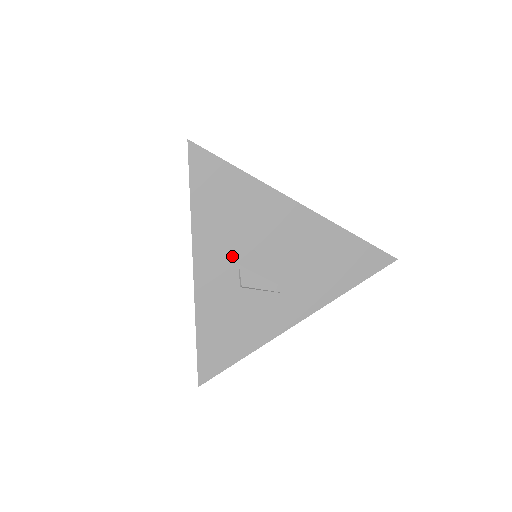
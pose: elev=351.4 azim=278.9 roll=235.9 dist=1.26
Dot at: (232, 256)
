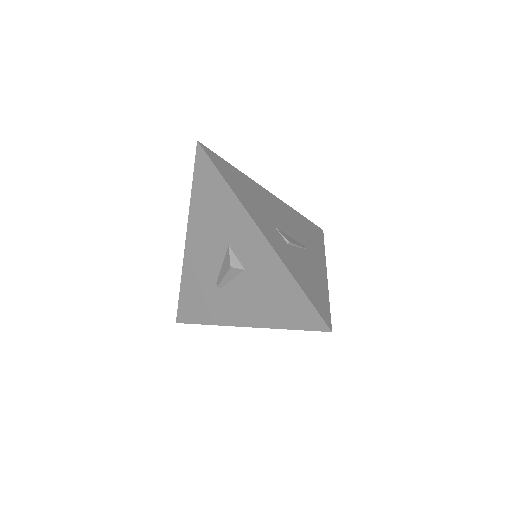
Dot at: (269, 221)
